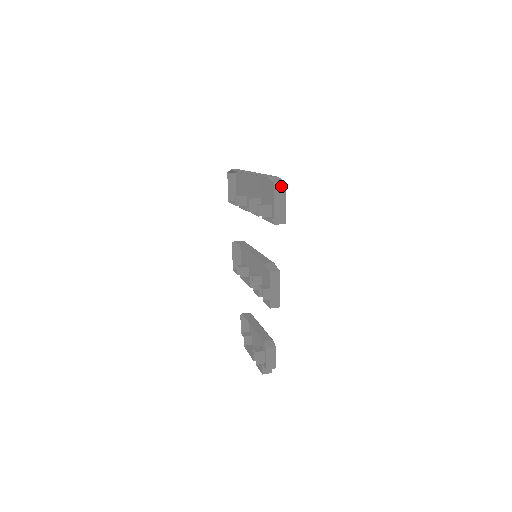
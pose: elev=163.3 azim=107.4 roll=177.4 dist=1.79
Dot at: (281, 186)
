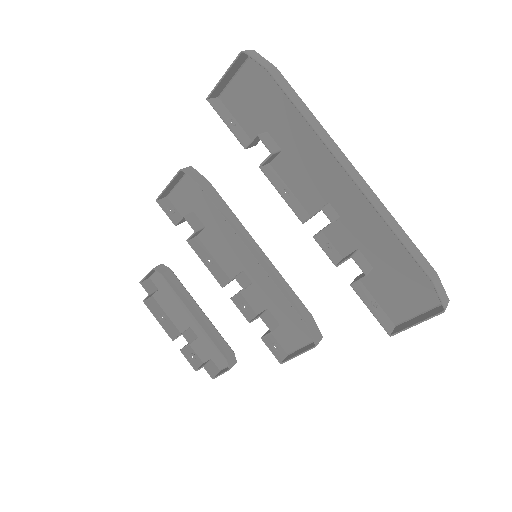
Dot at: occluded
